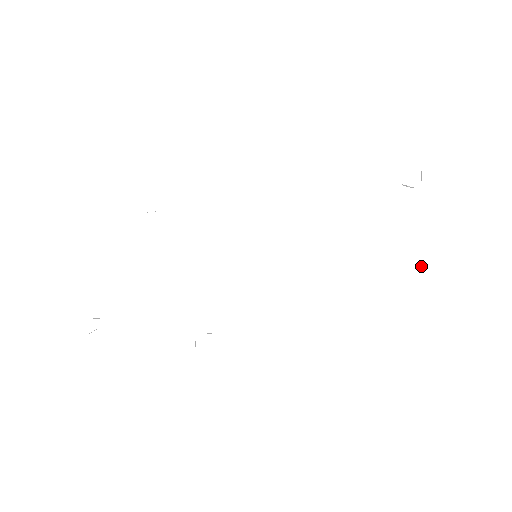
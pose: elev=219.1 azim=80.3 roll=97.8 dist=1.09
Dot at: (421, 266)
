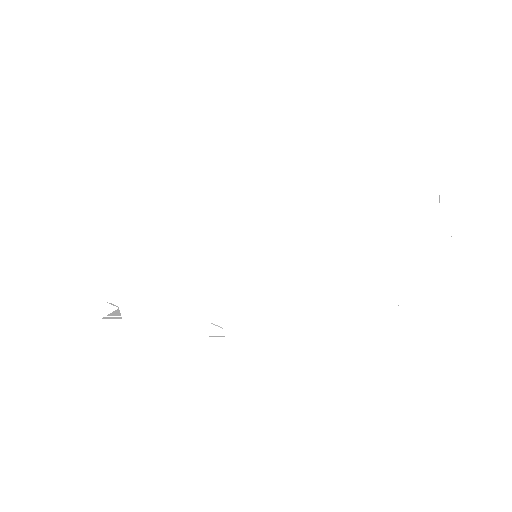
Dot at: (415, 292)
